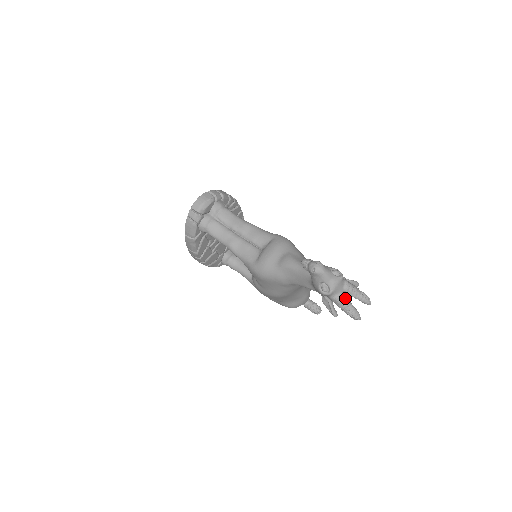
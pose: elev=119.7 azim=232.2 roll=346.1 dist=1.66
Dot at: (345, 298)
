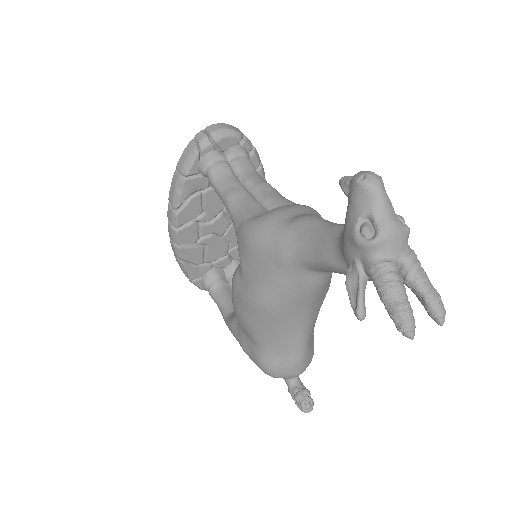
Dot at: (398, 274)
